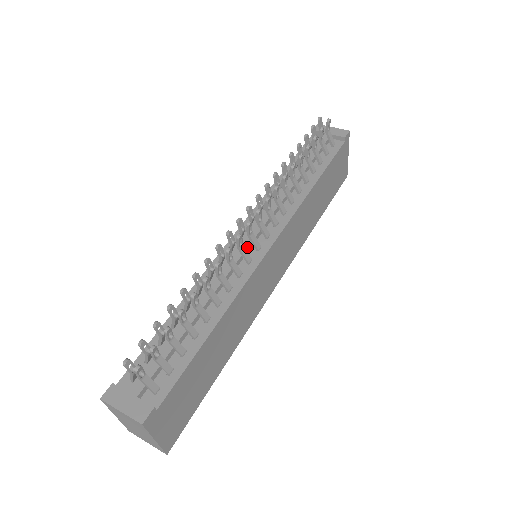
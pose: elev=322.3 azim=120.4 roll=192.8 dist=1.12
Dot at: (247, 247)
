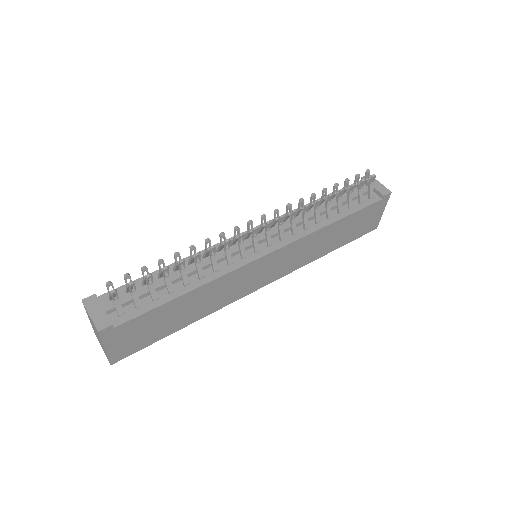
Dot at: (248, 245)
